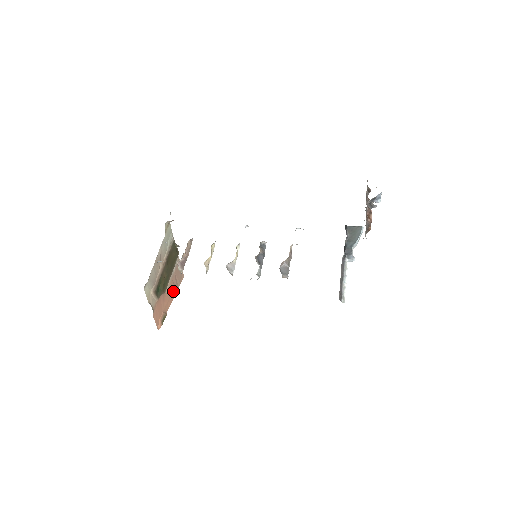
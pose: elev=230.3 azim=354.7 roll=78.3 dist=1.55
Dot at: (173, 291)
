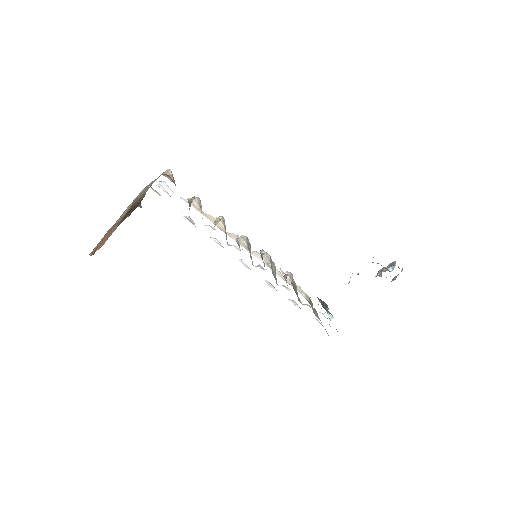
Dot at: (103, 242)
